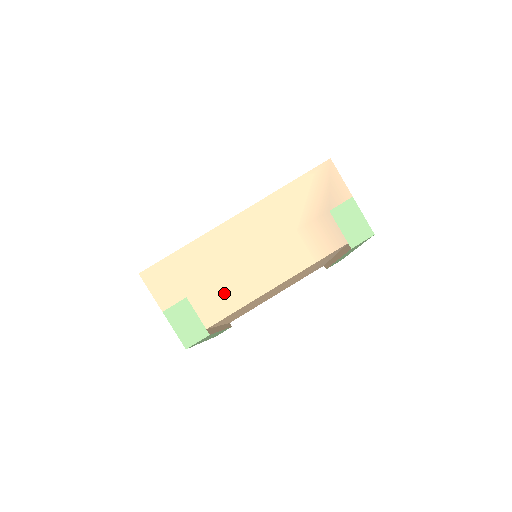
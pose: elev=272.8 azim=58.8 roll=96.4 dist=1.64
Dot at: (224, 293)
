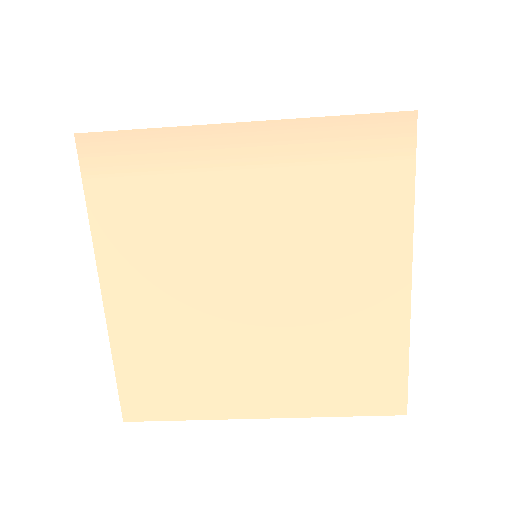
Dot at: occluded
